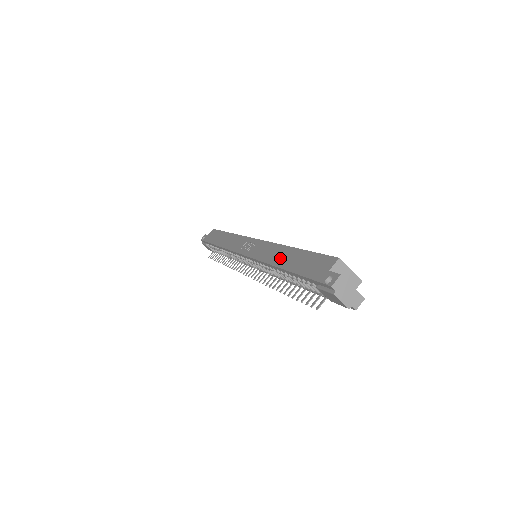
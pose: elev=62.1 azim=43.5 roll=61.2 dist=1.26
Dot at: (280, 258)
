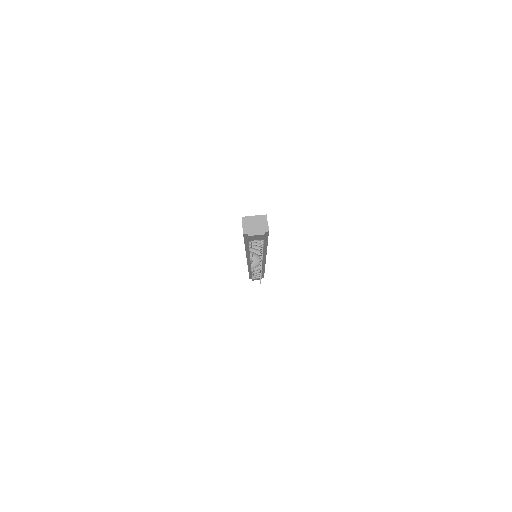
Dot at: occluded
